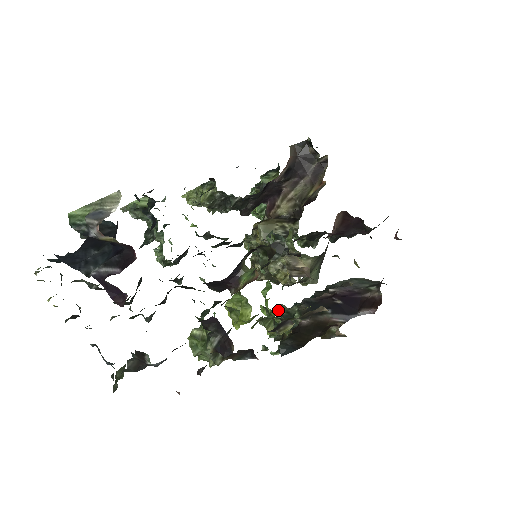
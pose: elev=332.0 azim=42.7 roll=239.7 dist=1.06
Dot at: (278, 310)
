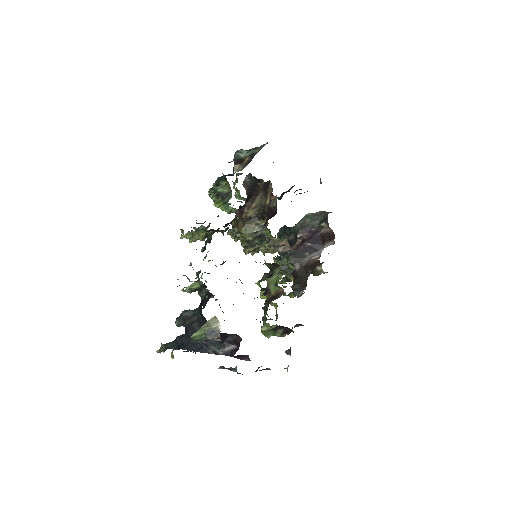
Dot at: occluded
